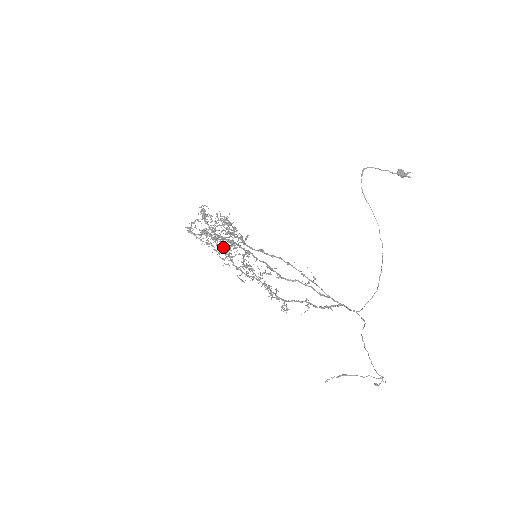
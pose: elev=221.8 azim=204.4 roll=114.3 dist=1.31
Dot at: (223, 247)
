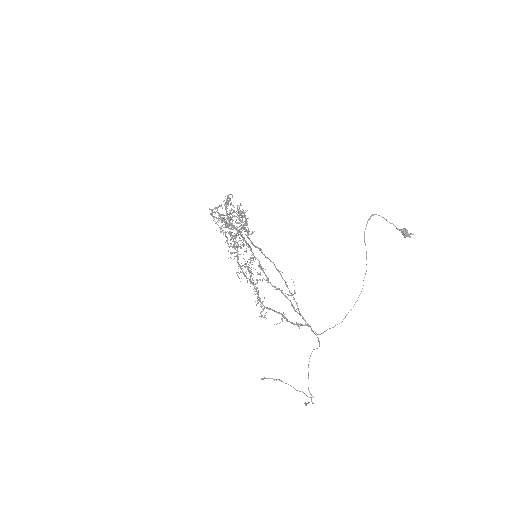
Dot at: occluded
